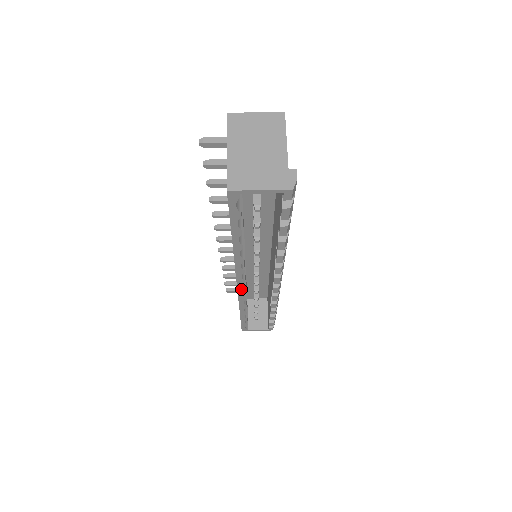
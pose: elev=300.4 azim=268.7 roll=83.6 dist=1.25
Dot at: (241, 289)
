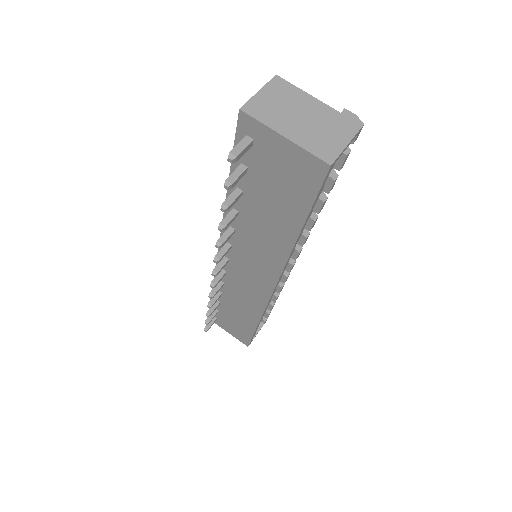
Dot at: occluded
